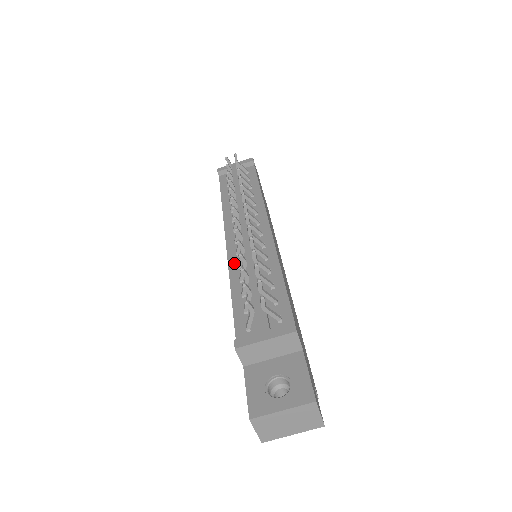
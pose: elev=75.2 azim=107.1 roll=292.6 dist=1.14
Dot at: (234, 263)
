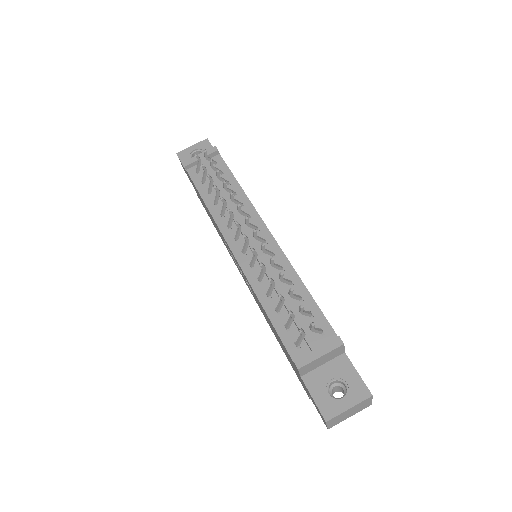
Dot at: (253, 278)
